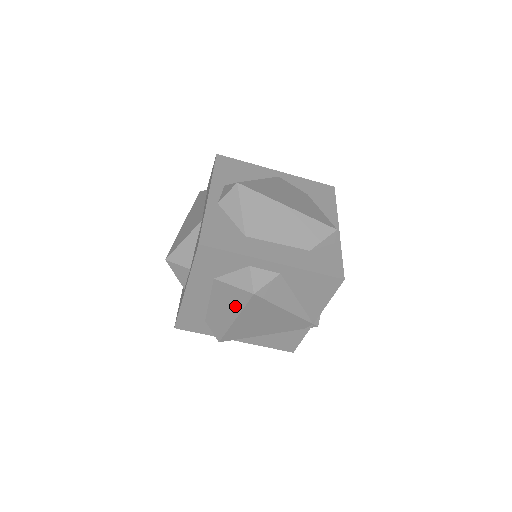
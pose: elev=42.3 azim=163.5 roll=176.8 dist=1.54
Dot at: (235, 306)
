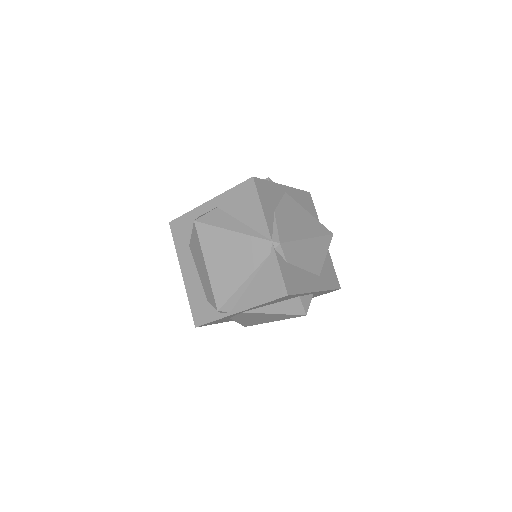
Dot at: (199, 251)
